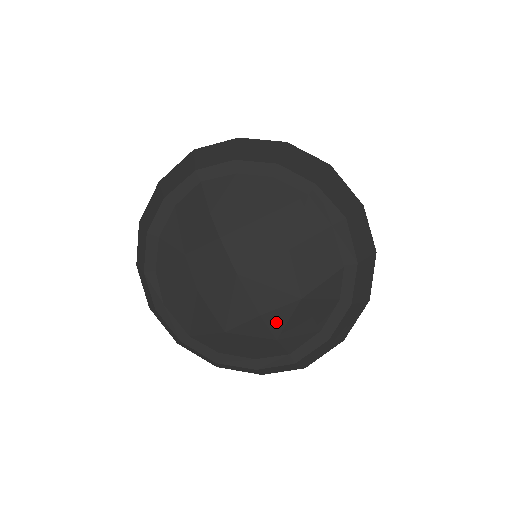
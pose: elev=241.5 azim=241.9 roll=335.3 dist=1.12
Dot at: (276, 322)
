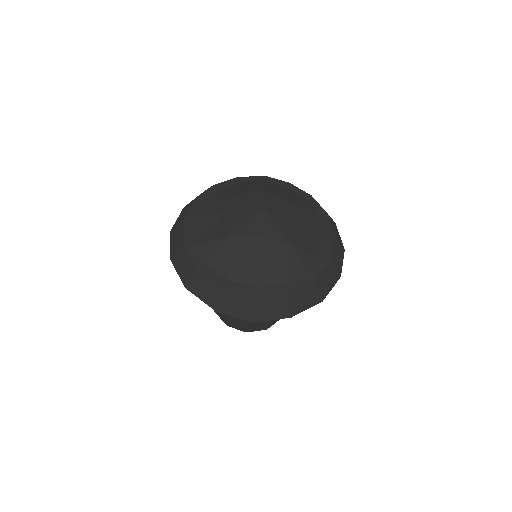
Dot at: (266, 250)
